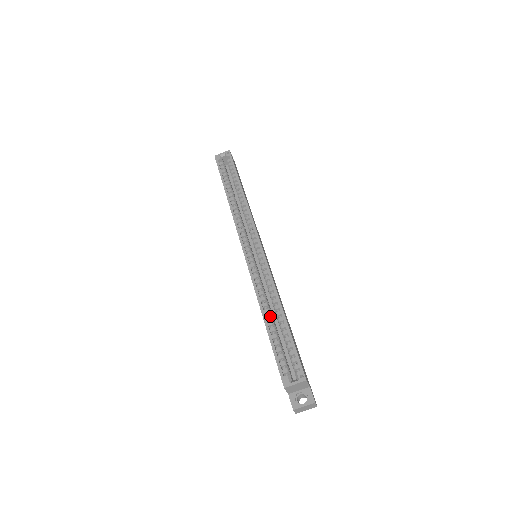
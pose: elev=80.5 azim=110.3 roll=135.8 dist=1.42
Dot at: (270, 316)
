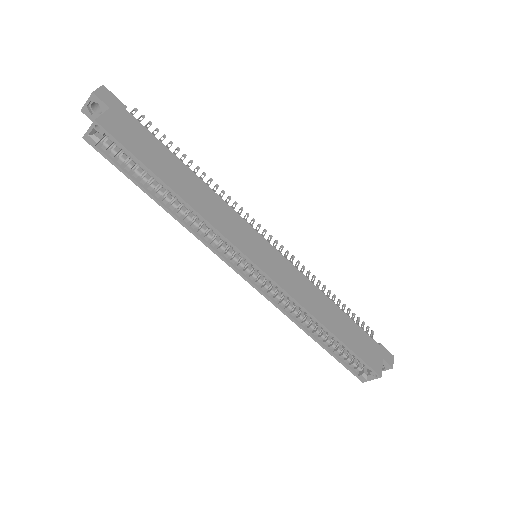
Dot at: (317, 333)
